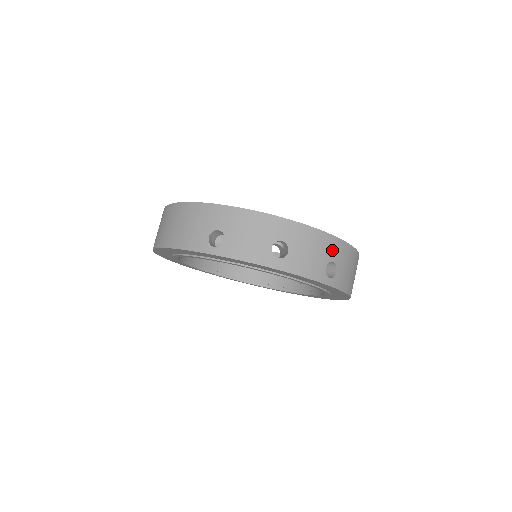
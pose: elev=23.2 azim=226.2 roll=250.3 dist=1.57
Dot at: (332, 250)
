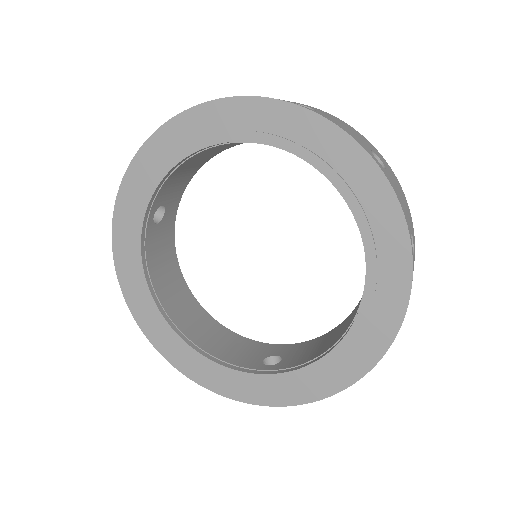
Dot at: (412, 231)
